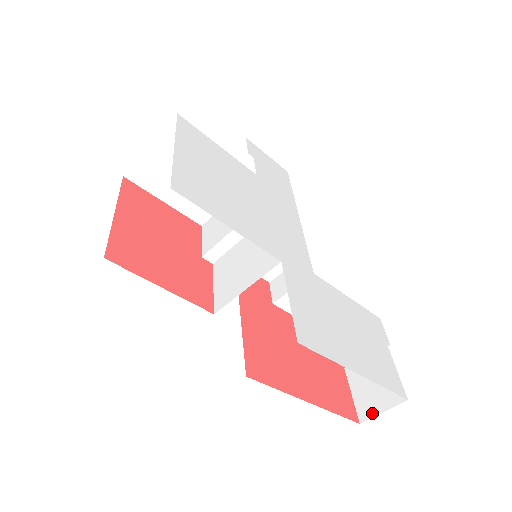
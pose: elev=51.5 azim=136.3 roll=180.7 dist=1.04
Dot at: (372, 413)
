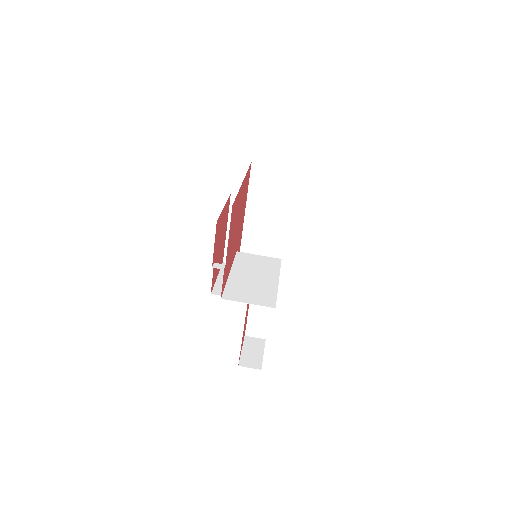
Dot at: occluded
